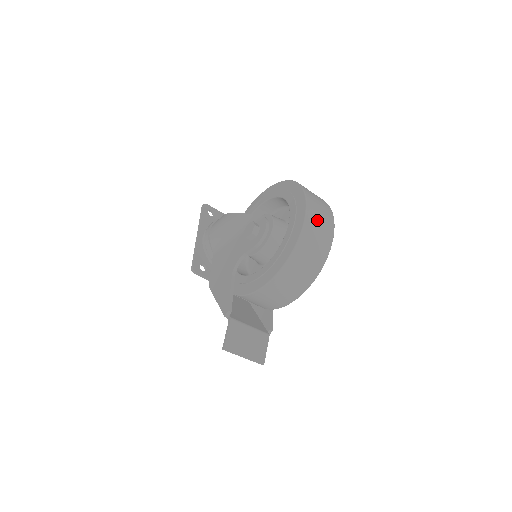
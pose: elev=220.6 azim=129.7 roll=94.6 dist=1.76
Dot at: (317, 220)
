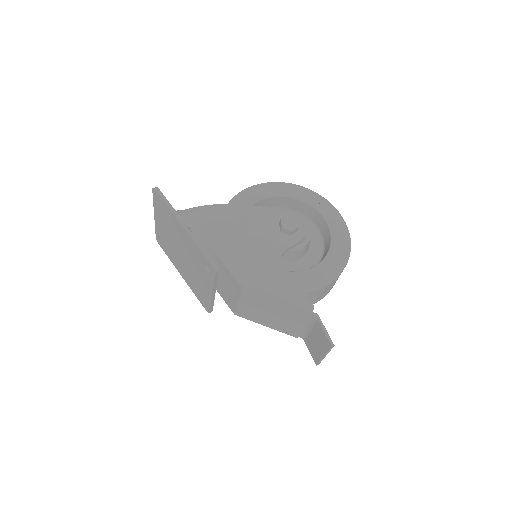
Dot at: occluded
